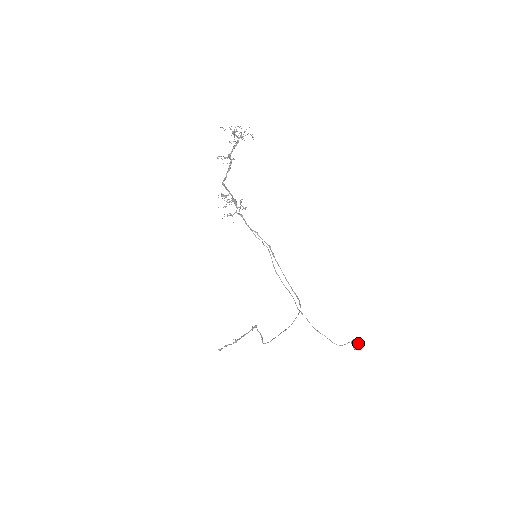
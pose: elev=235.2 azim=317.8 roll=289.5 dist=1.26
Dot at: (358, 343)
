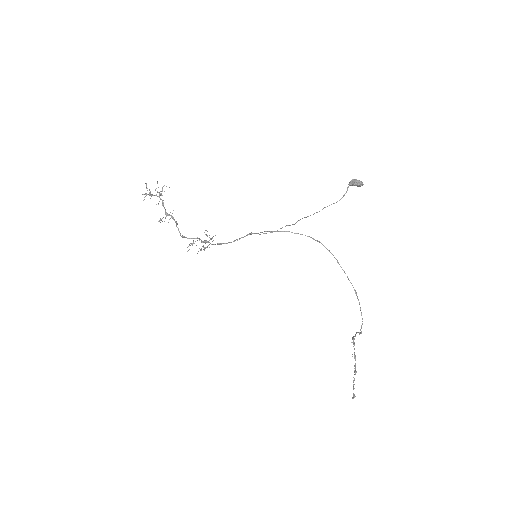
Dot at: (355, 180)
